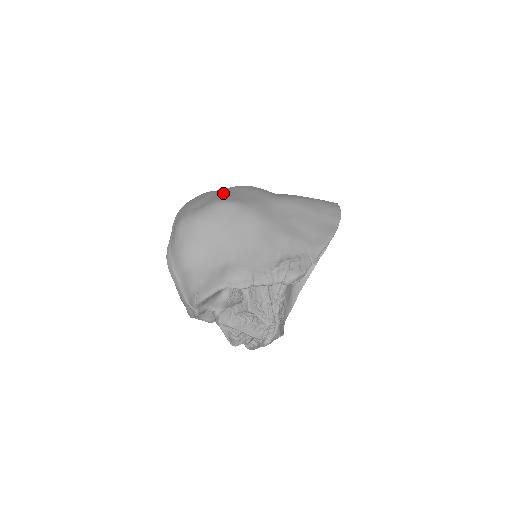
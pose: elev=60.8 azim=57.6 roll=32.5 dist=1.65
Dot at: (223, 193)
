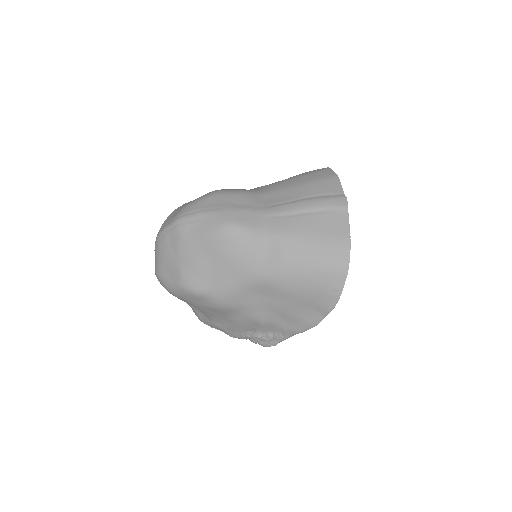
Dot at: (192, 259)
